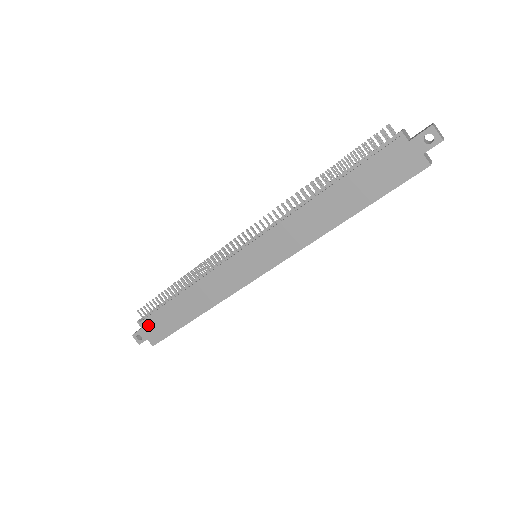
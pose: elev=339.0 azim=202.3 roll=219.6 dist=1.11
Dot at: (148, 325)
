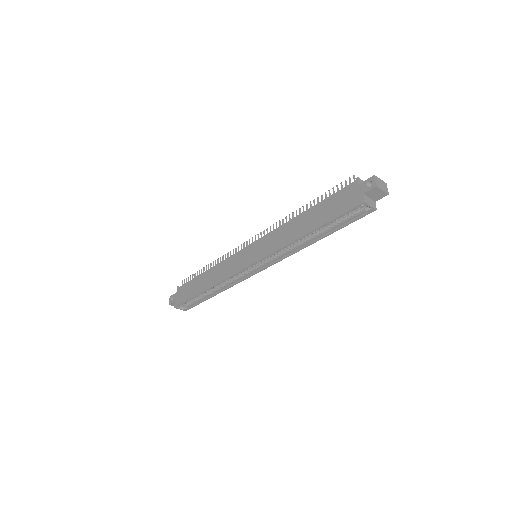
Dot at: (181, 291)
